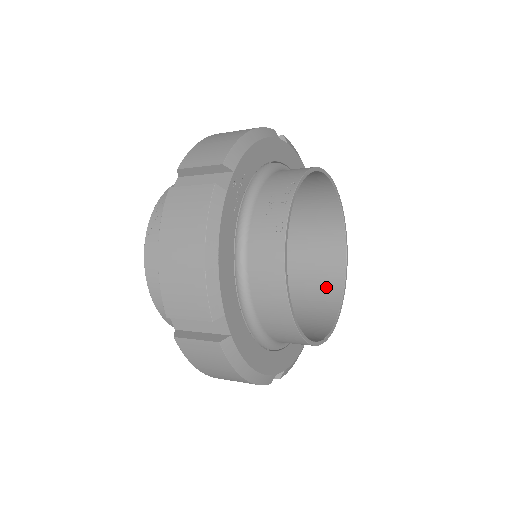
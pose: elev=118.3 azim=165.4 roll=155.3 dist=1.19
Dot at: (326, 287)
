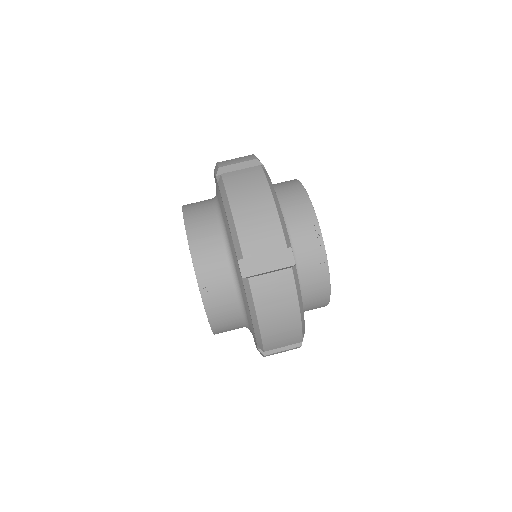
Dot at: occluded
